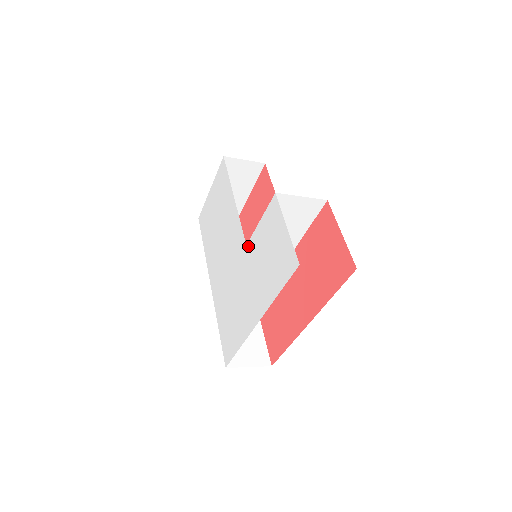
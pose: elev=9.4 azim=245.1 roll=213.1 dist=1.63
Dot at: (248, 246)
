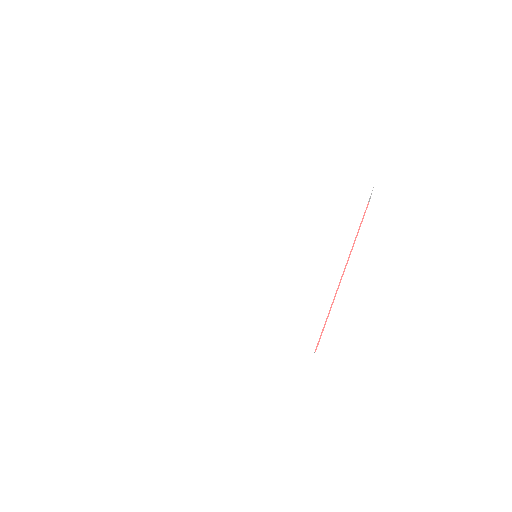
Dot at: (281, 224)
